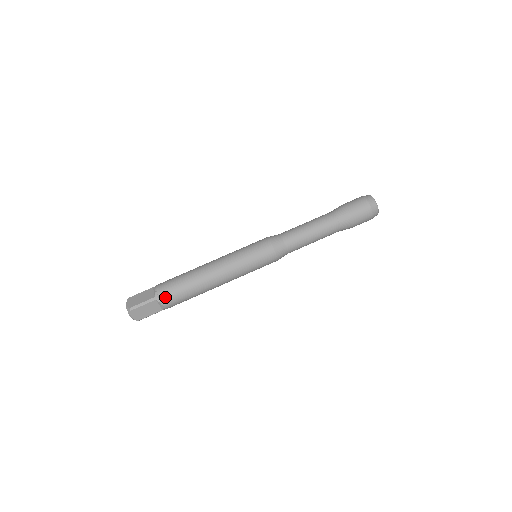
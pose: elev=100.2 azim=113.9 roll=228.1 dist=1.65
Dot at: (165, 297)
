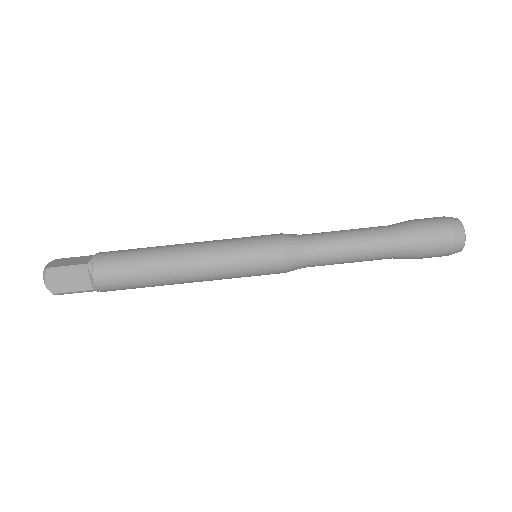
Dot at: occluded
